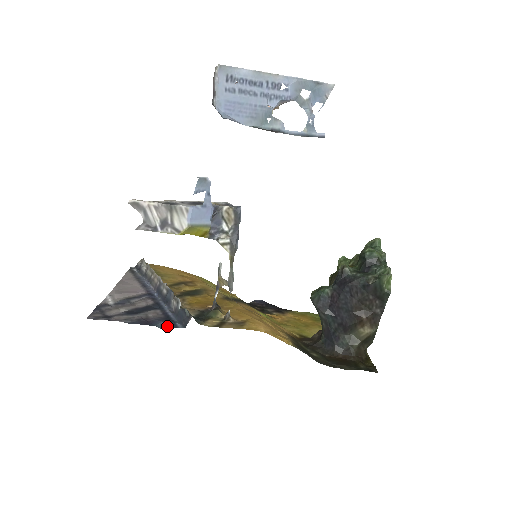
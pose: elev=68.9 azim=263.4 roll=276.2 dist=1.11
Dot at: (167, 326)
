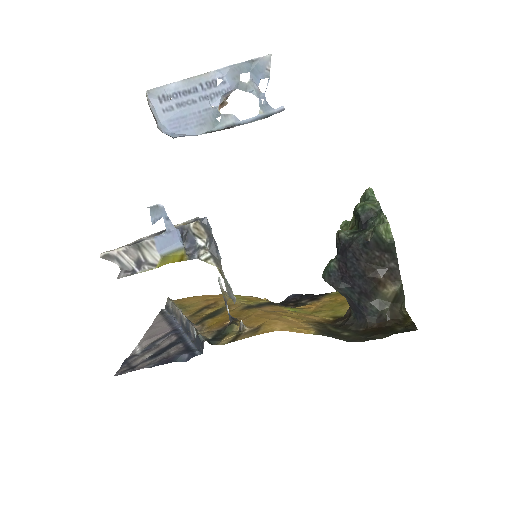
Dot at: (186, 358)
